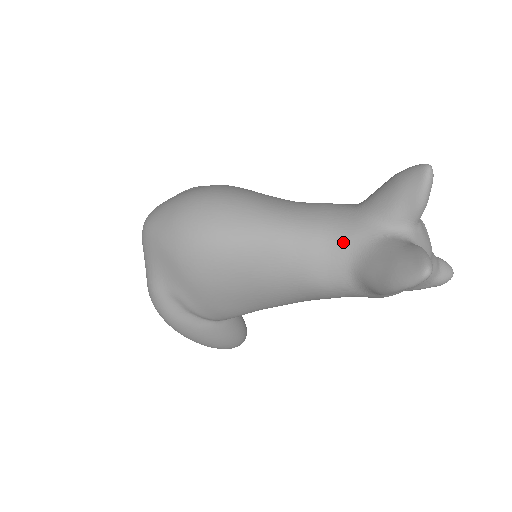
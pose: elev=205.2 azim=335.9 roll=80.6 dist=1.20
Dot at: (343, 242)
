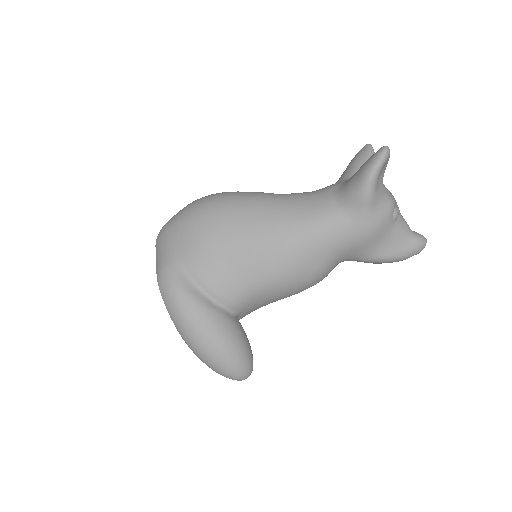
Dot at: (324, 190)
